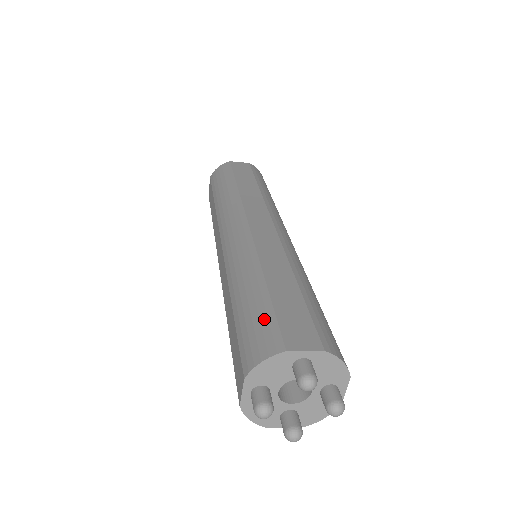
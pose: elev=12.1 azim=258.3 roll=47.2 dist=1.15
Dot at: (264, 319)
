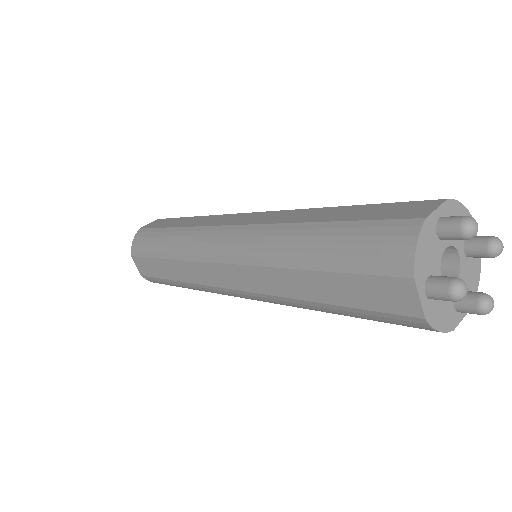
Dot at: occluded
